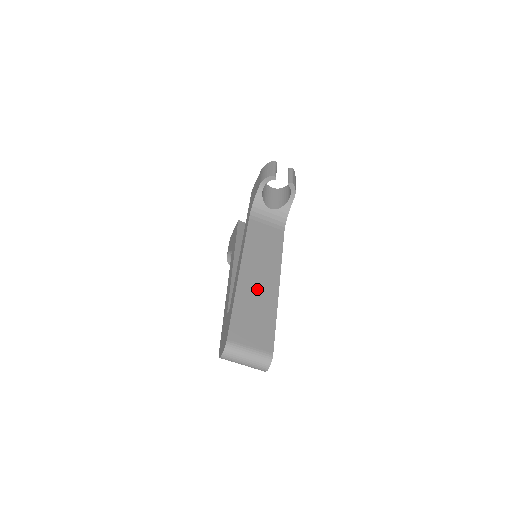
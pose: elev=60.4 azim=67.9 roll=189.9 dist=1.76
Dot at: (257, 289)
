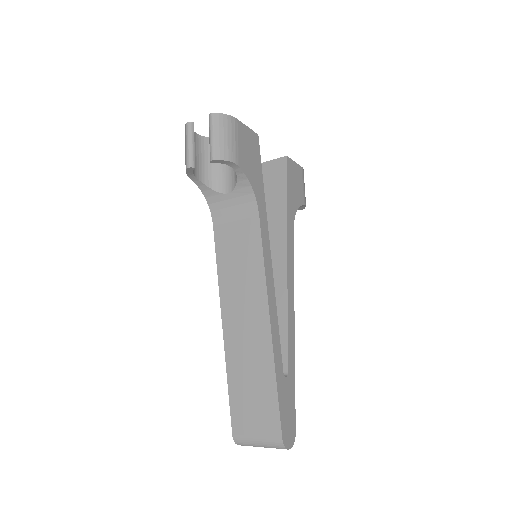
Dot at: (246, 346)
